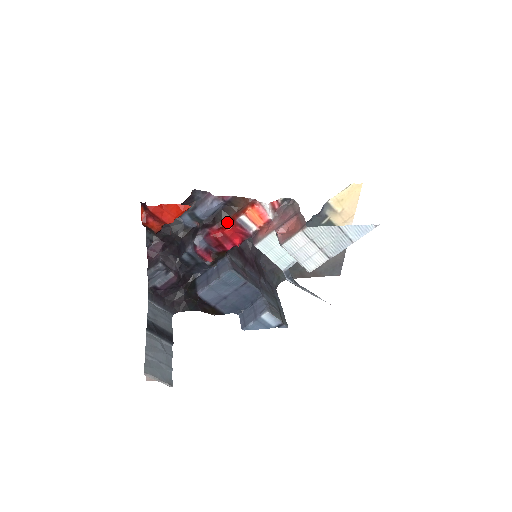
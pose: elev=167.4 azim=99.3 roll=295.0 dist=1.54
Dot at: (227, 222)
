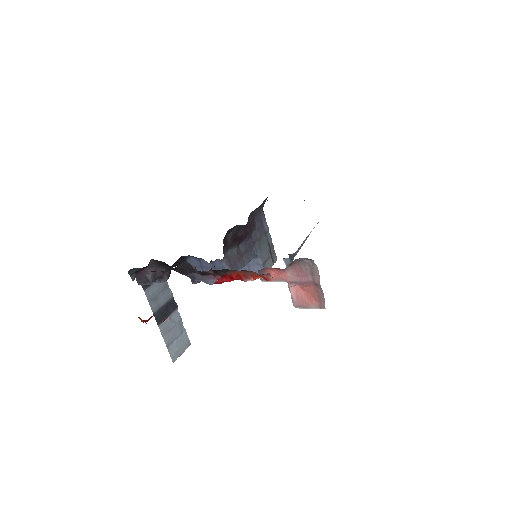
Dot at: (232, 276)
